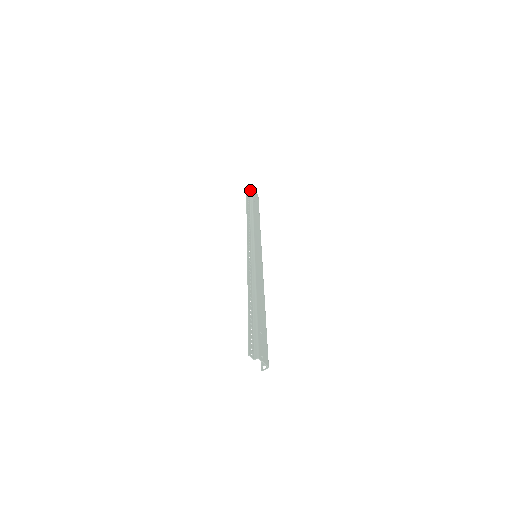
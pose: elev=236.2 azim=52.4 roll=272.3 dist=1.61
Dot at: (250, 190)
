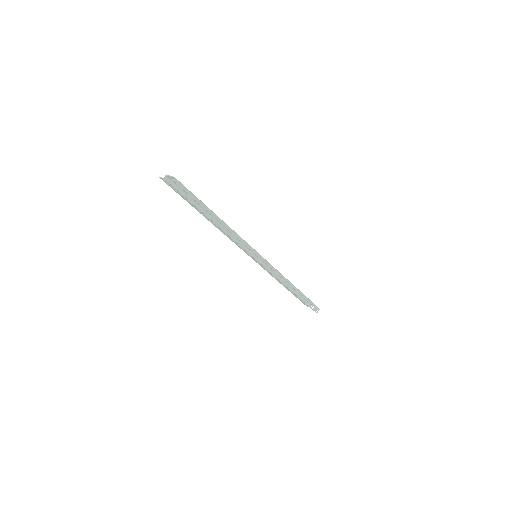
Dot at: occluded
